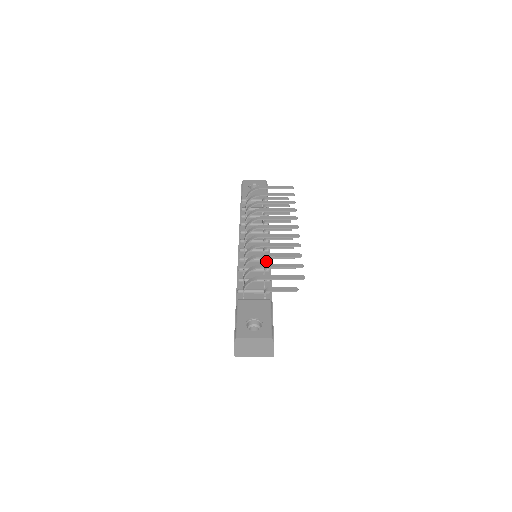
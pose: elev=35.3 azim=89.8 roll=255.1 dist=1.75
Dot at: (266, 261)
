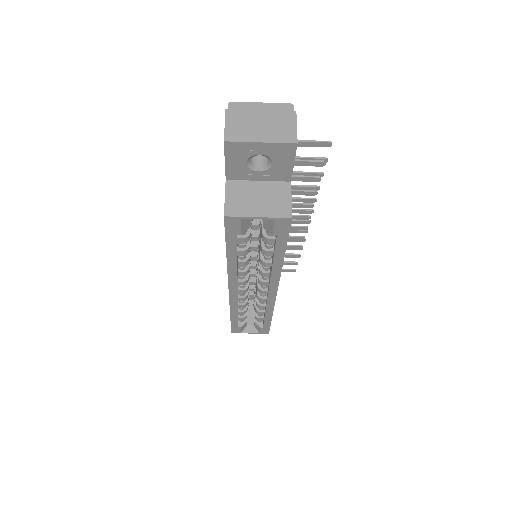
Dot at: occluded
